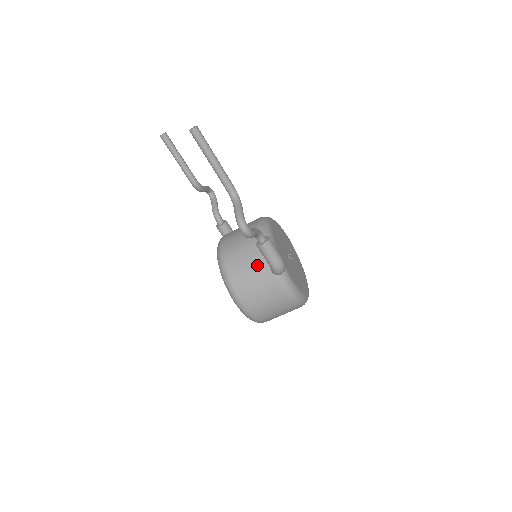
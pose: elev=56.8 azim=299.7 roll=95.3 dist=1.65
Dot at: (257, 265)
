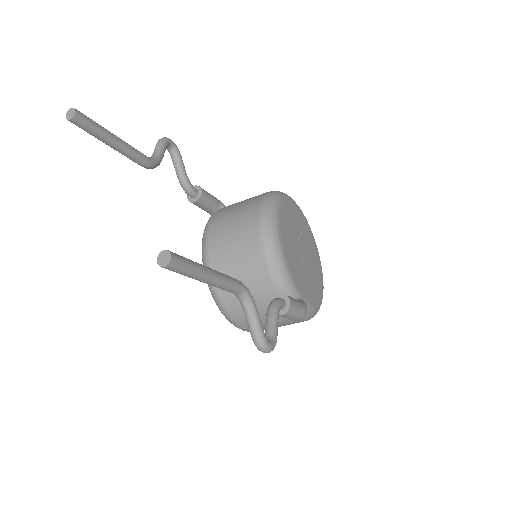
Dot at: occluded
